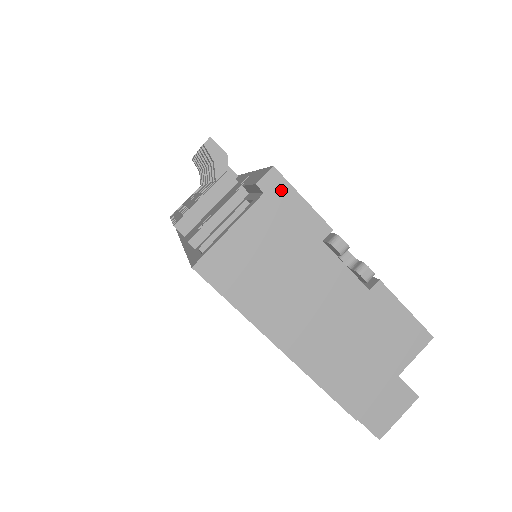
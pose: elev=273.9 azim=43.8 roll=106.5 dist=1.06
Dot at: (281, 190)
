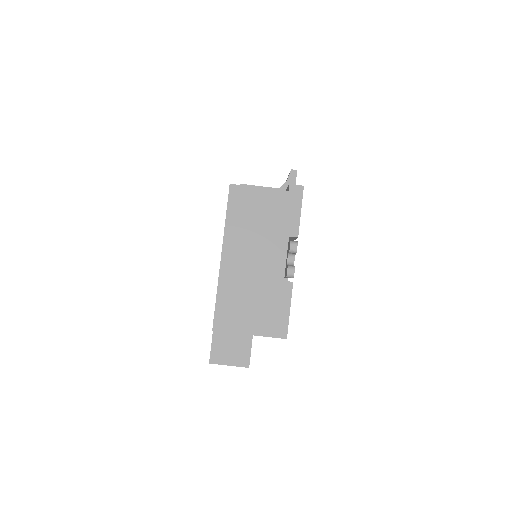
Dot at: (296, 198)
